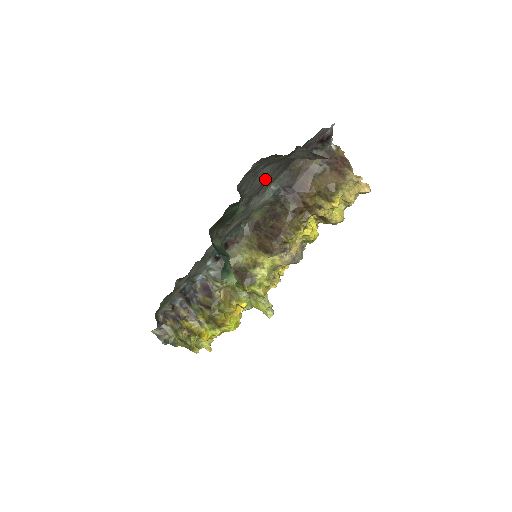
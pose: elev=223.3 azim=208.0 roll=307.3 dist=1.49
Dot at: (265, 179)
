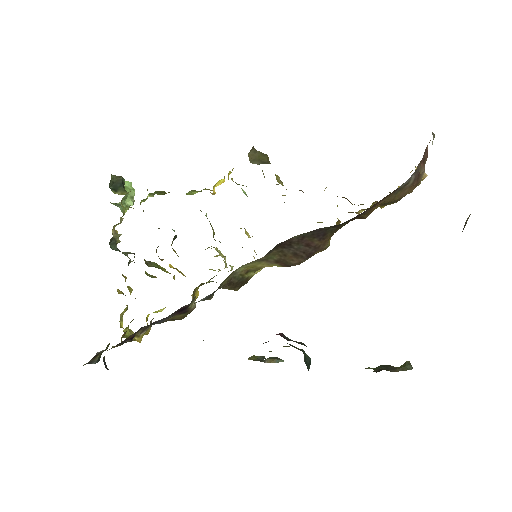
Dot at: occluded
